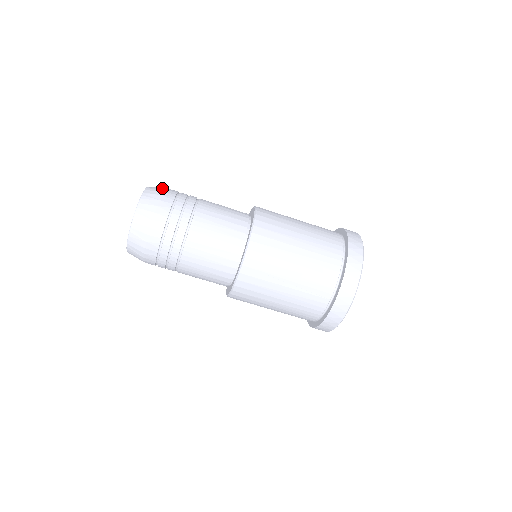
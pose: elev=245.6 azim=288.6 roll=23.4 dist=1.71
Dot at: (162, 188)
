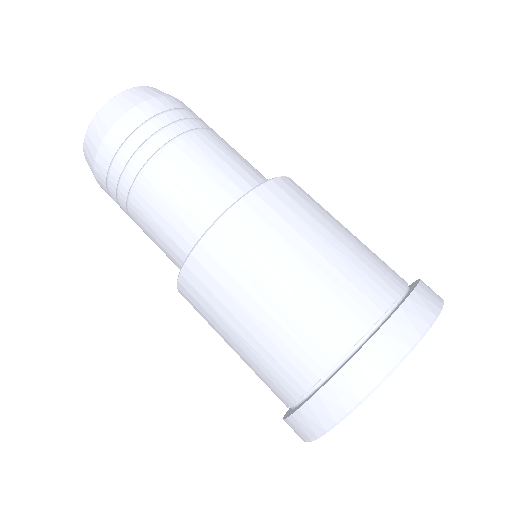
Dot at: occluded
